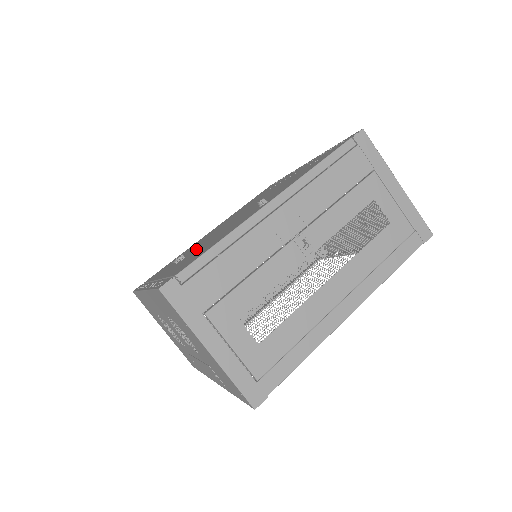
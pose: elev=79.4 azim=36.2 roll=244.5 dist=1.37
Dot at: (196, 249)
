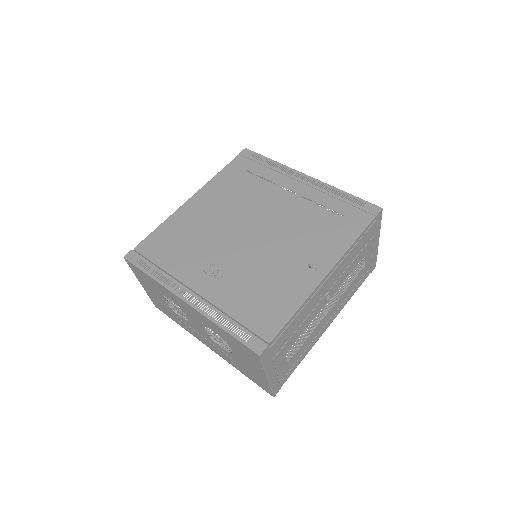
Dot at: (231, 267)
